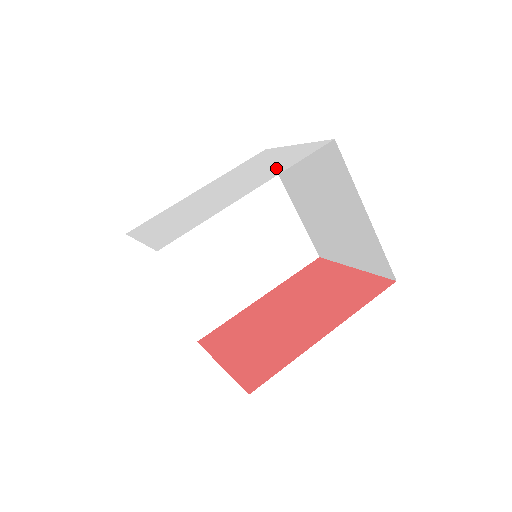
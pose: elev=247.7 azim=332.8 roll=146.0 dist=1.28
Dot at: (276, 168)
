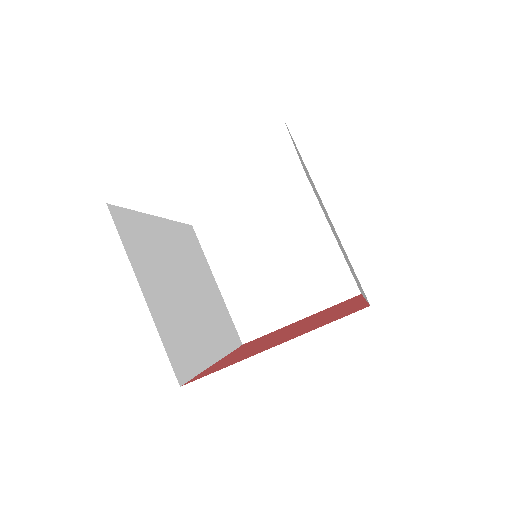
Dot at: occluded
